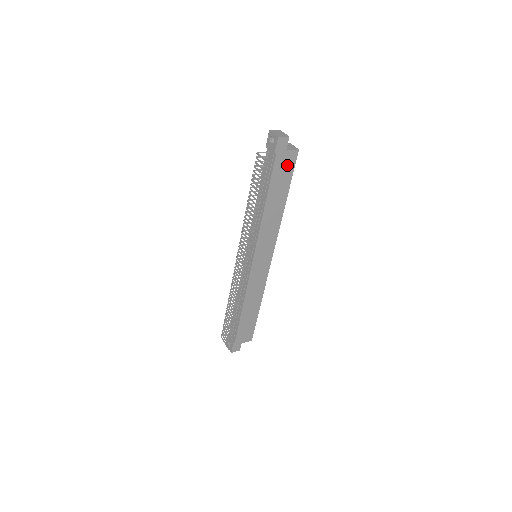
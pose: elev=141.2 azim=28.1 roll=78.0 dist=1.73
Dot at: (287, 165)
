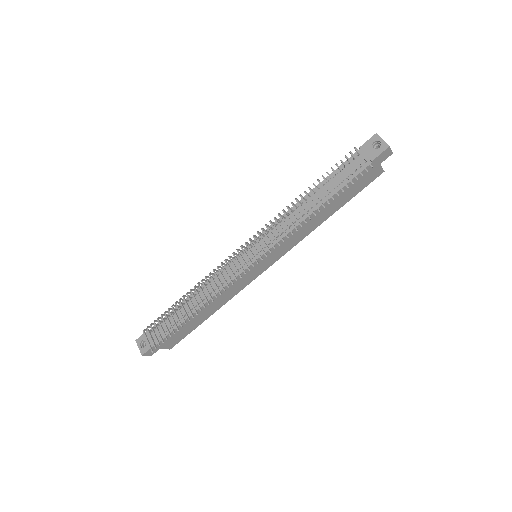
Dot at: (366, 180)
